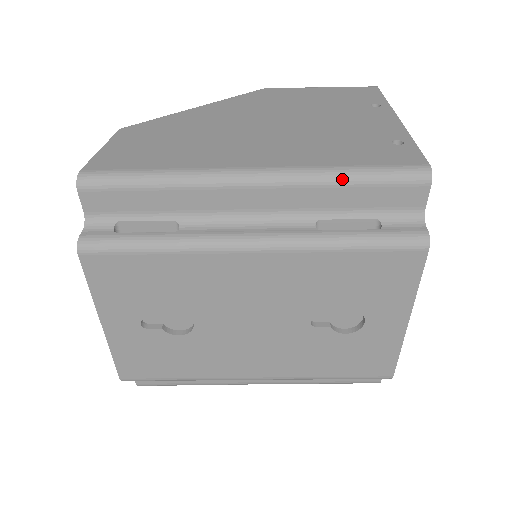
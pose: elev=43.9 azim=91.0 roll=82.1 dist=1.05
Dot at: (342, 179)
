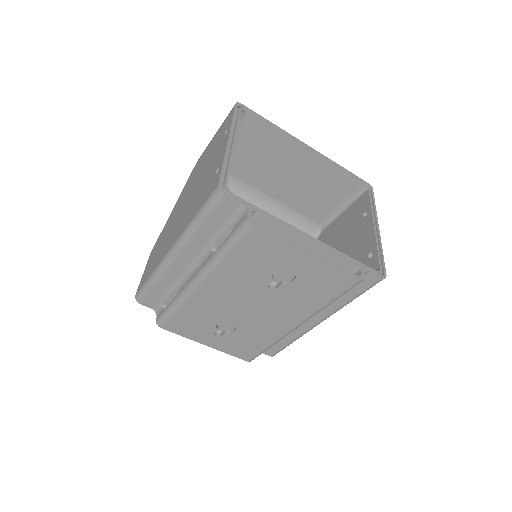
Dot at: (195, 226)
